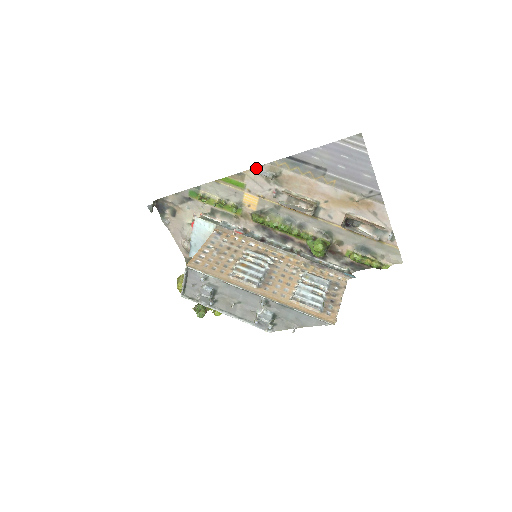
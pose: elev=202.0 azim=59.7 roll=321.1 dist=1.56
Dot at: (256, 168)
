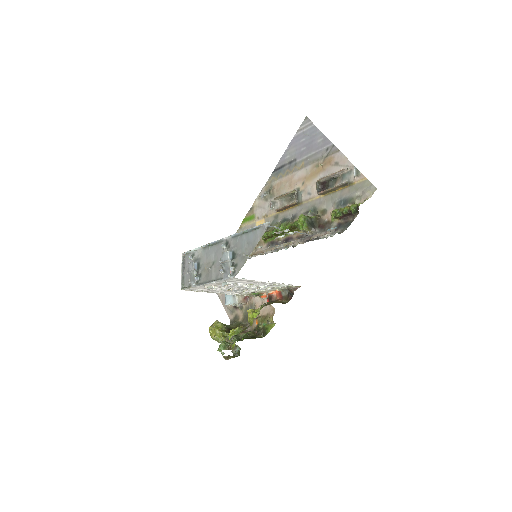
Dot at: (258, 196)
